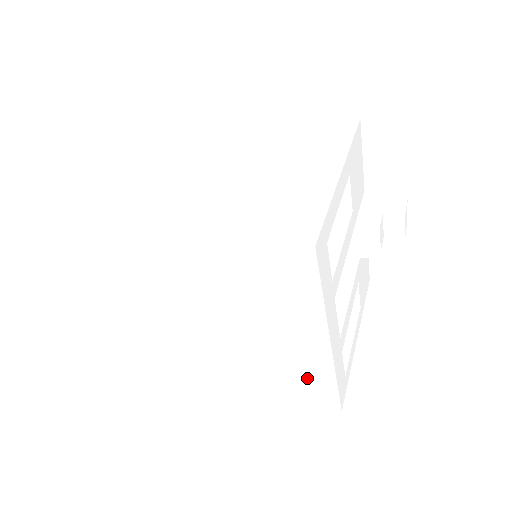
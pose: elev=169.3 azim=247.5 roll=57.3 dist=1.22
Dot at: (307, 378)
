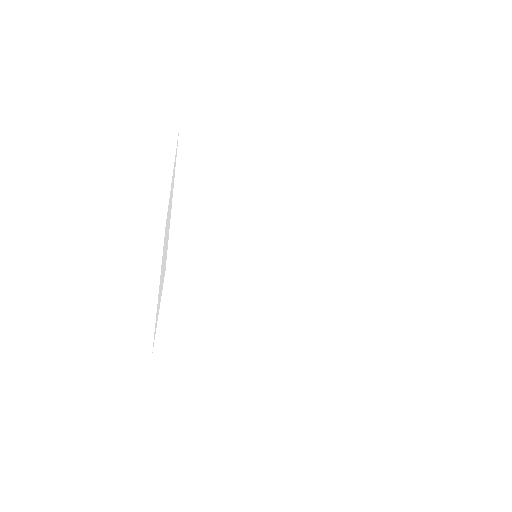
Dot at: (346, 252)
